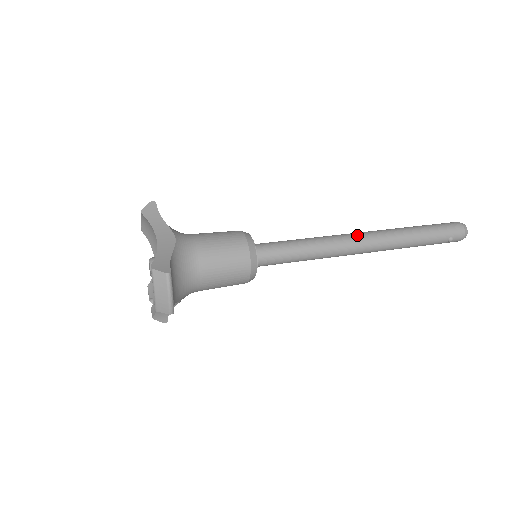
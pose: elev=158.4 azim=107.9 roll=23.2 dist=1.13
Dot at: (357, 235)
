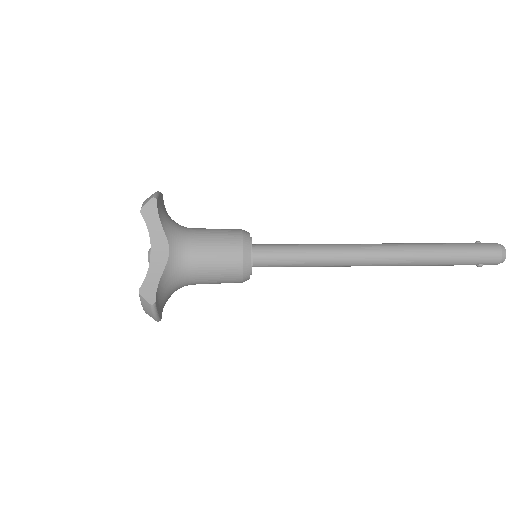
Dot at: (369, 252)
